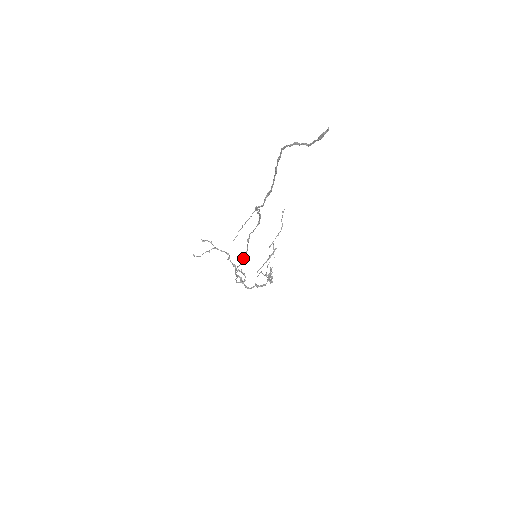
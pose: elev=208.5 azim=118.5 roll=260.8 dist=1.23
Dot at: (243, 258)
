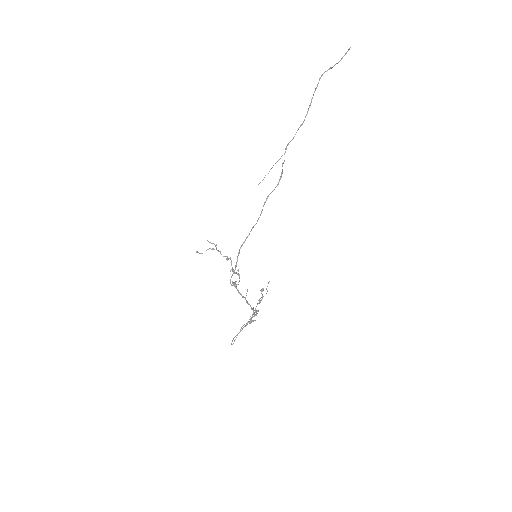
Dot at: (254, 225)
